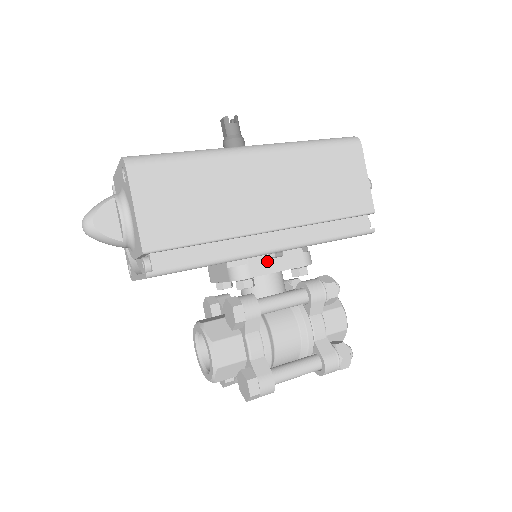
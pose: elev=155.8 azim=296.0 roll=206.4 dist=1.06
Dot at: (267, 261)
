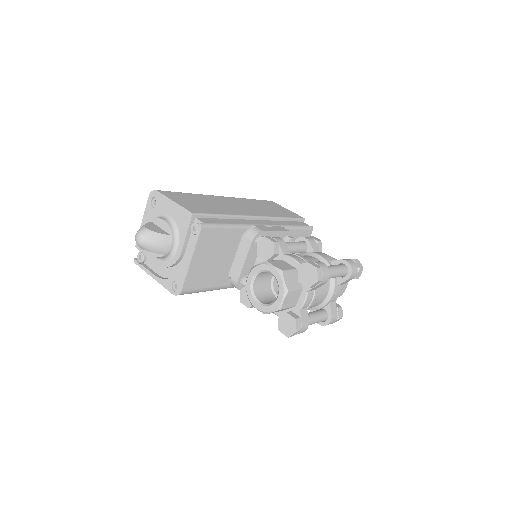
Dot at: (266, 227)
